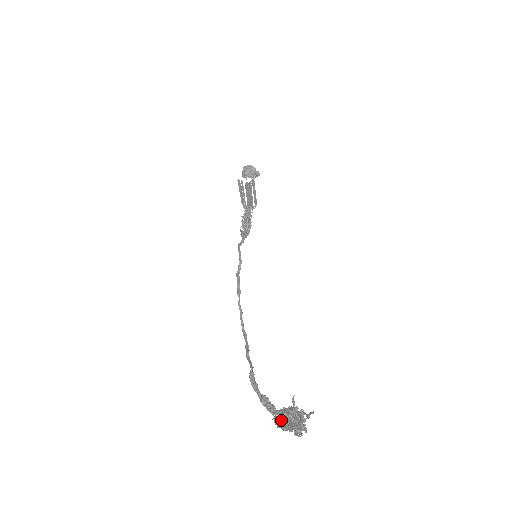
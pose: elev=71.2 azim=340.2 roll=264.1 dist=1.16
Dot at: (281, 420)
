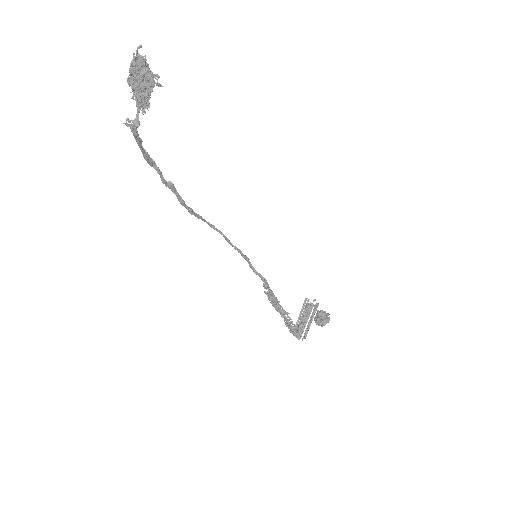
Dot at: occluded
